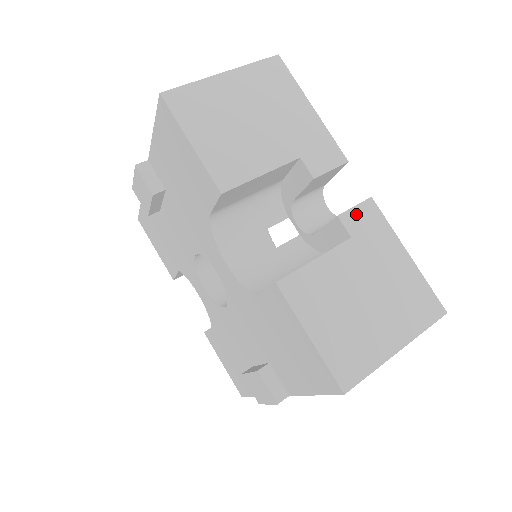
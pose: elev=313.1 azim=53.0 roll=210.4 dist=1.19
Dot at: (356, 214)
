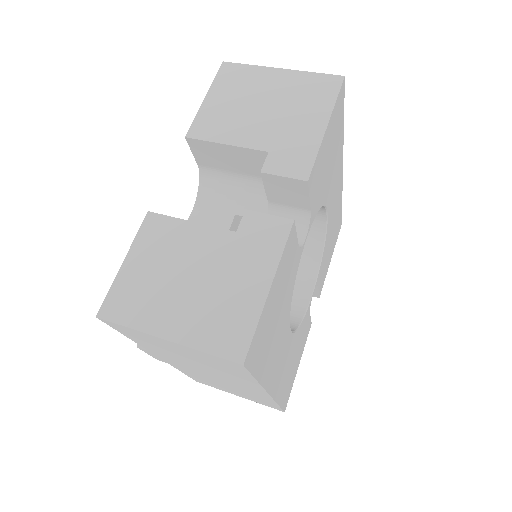
Dot at: (263, 220)
